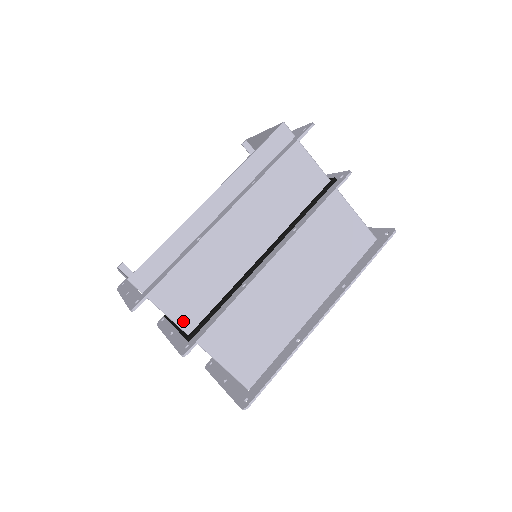
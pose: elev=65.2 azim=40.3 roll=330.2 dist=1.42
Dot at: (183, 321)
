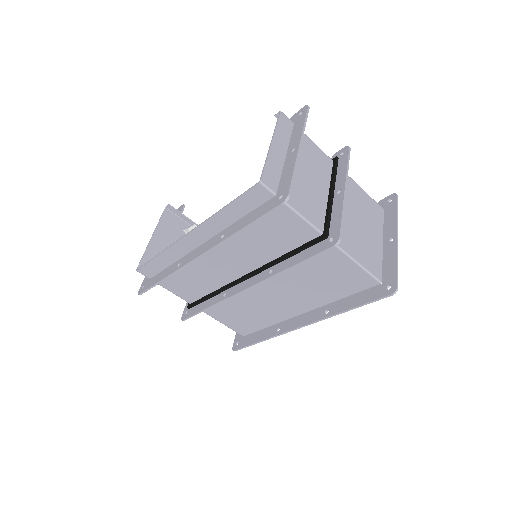
Dot at: (184, 297)
